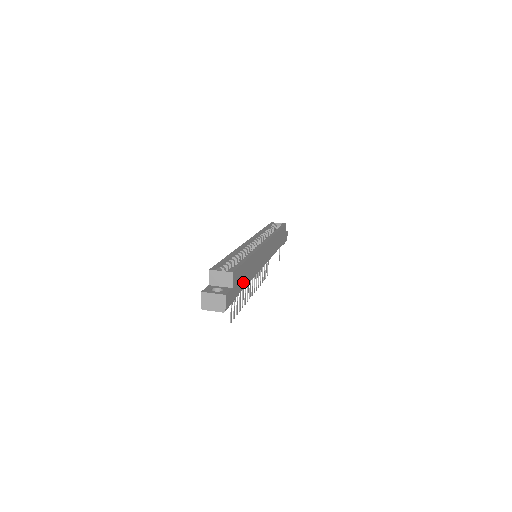
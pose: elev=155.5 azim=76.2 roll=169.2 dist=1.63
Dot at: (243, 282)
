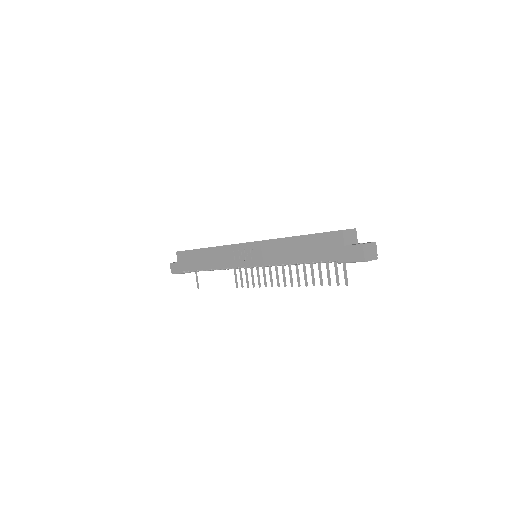
Dot at: occluded
